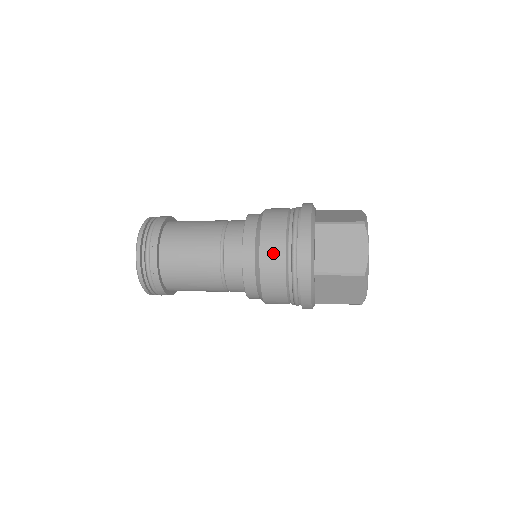
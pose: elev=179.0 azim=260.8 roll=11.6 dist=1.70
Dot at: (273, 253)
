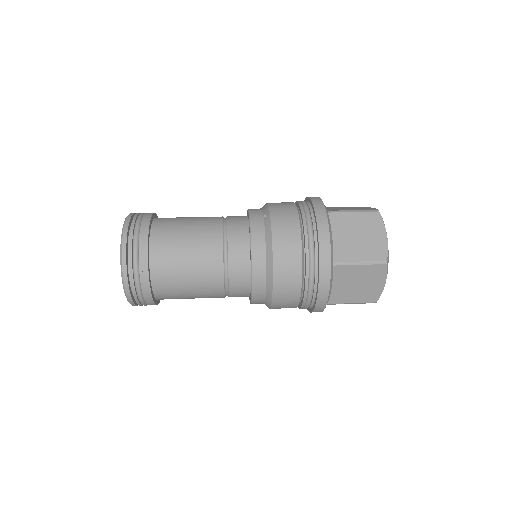
Dot at: (287, 297)
